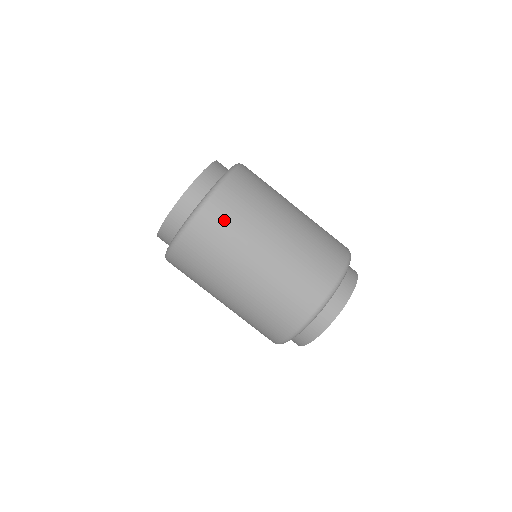
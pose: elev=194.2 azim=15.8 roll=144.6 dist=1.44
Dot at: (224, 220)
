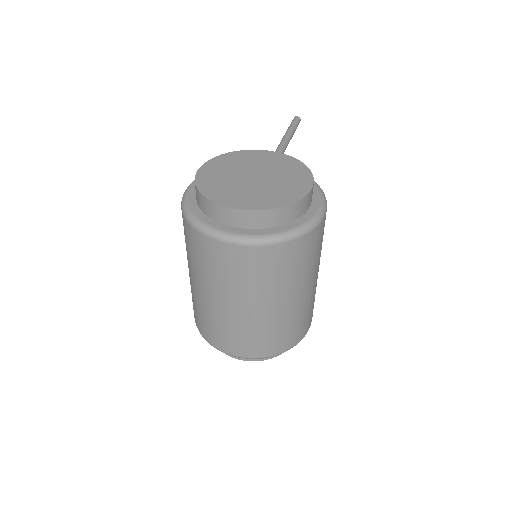
Dot at: (212, 259)
